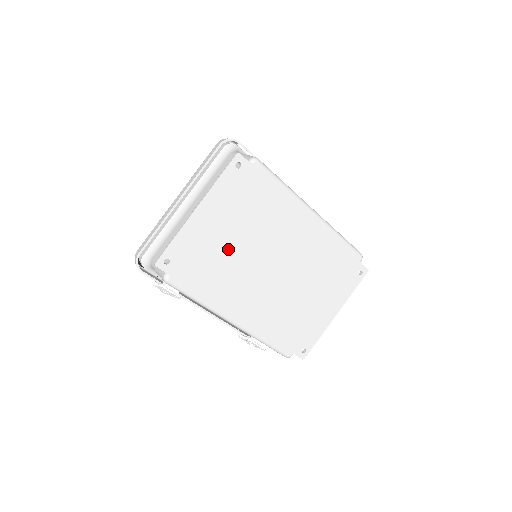
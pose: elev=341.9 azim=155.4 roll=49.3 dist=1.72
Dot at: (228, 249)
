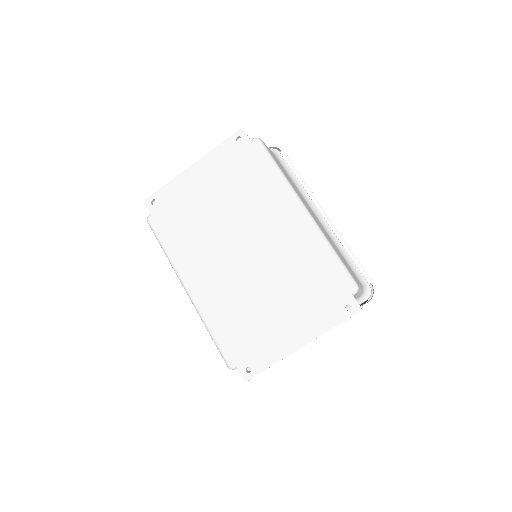
Dot at: (206, 212)
